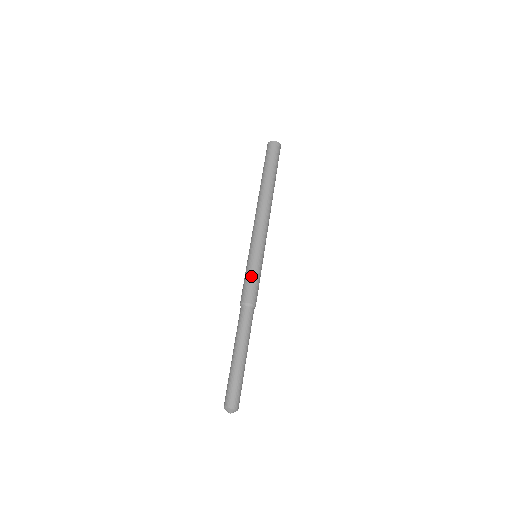
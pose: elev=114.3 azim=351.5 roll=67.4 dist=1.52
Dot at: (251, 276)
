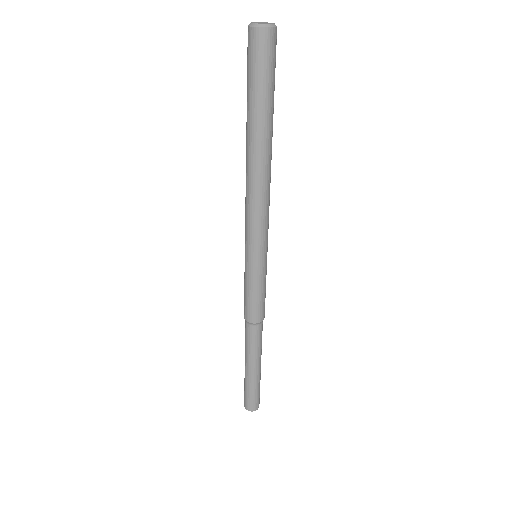
Dot at: (253, 293)
